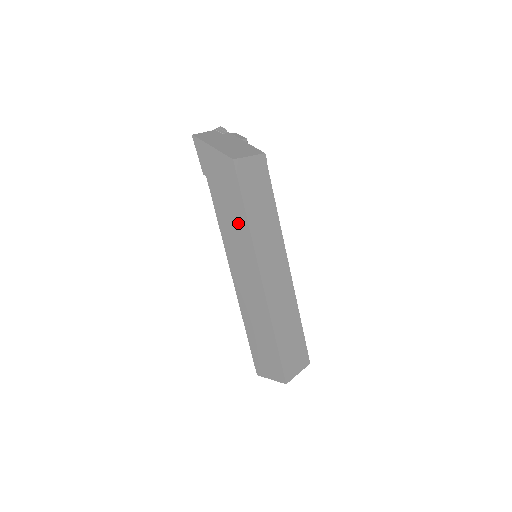
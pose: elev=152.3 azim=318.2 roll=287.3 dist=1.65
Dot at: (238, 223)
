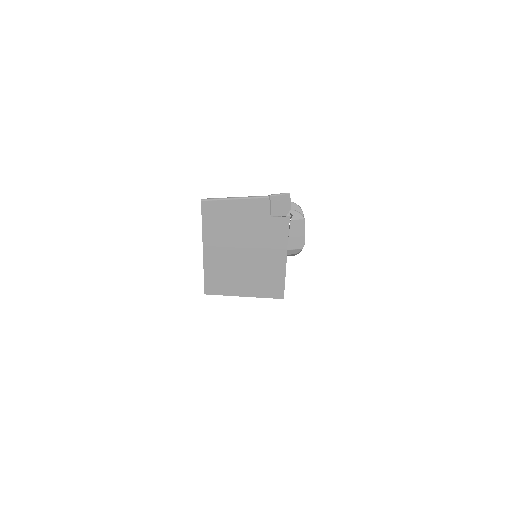
Dot at: occluded
